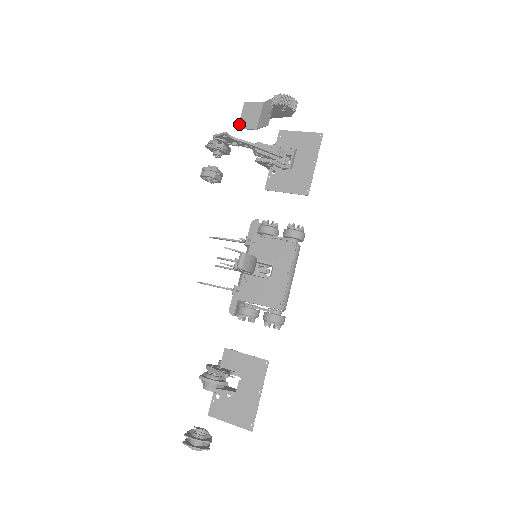
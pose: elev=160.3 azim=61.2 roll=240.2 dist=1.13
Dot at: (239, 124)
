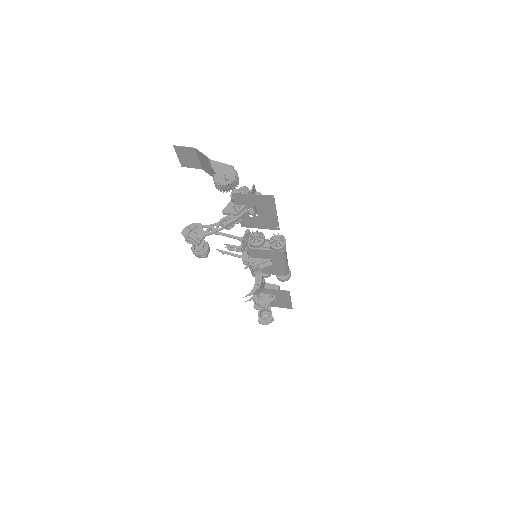
Dot at: (181, 163)
